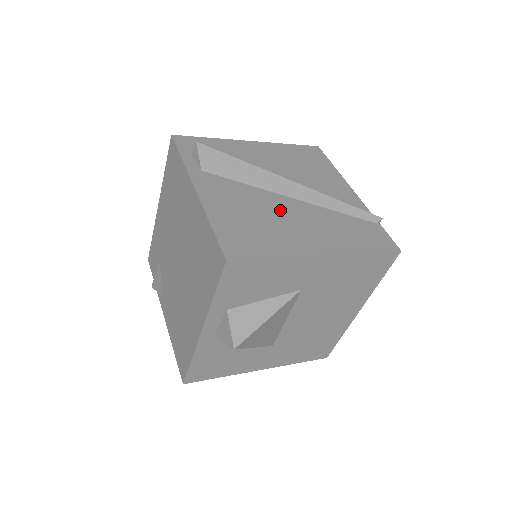
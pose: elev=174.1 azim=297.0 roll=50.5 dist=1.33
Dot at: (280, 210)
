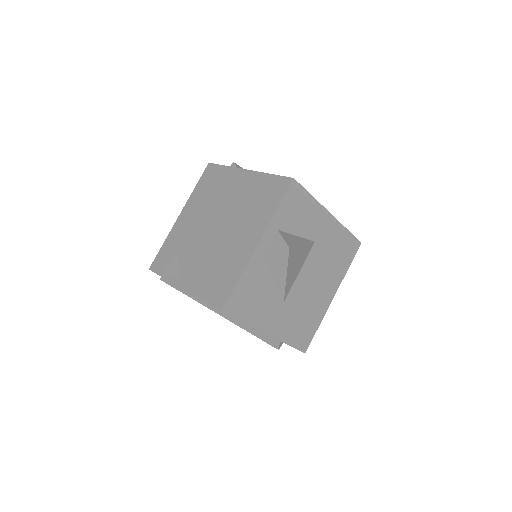
Dot at: occluded
